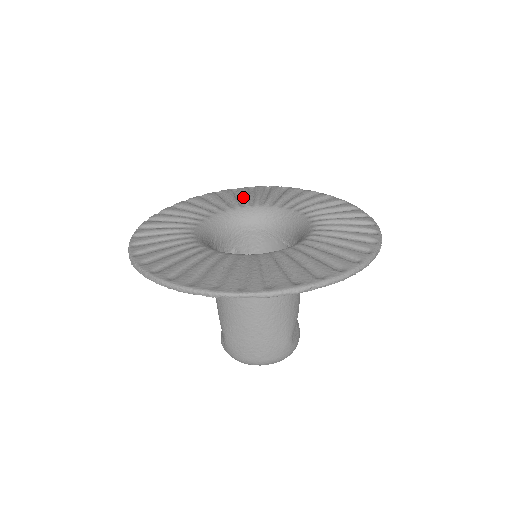
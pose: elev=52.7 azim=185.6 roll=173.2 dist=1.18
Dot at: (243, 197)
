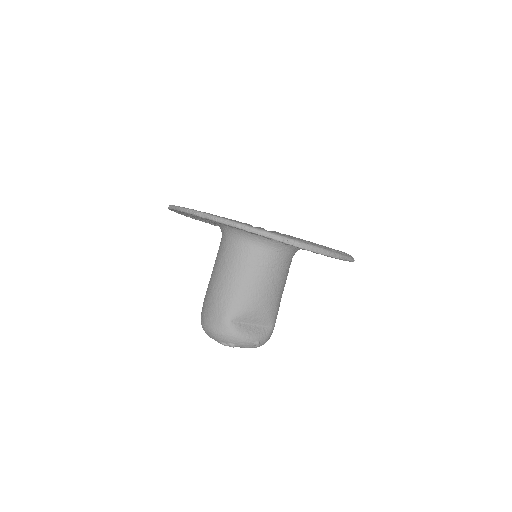
Dot at: occluded
